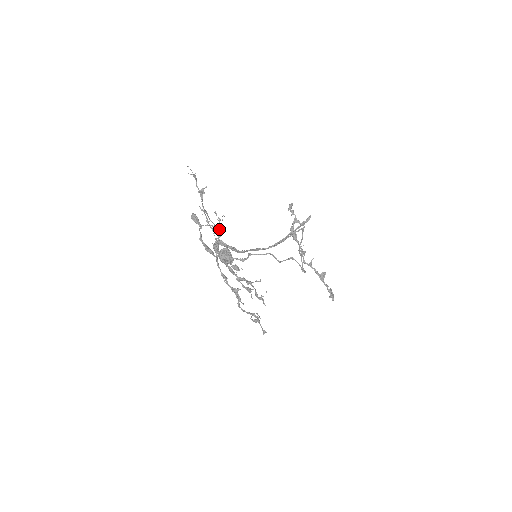
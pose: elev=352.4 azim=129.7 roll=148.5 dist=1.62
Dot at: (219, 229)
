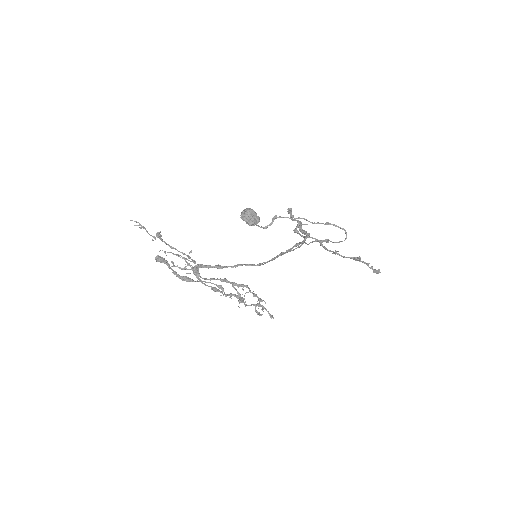
Dot at: (192, 260)
